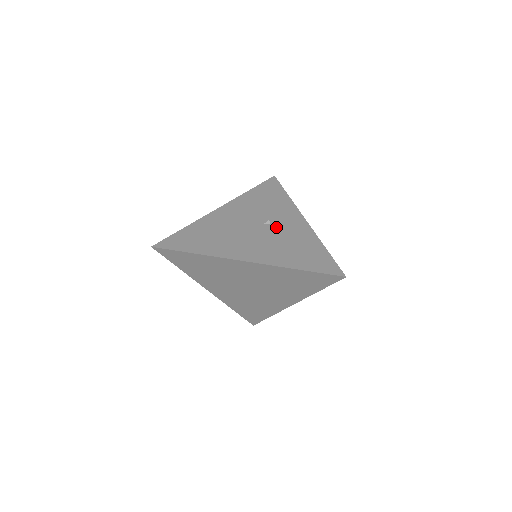
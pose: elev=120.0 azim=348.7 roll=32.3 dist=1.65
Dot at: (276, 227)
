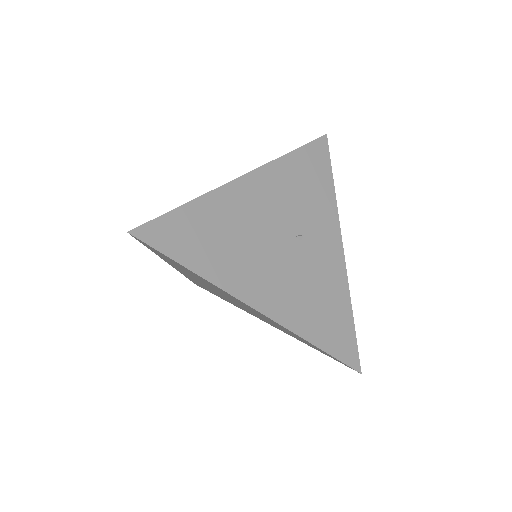
Dot at: (307, 250)
